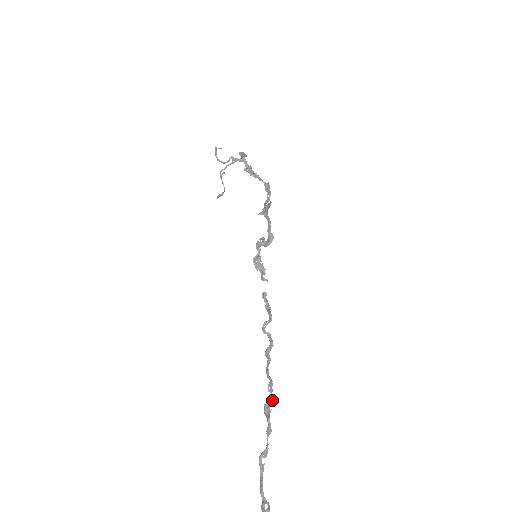
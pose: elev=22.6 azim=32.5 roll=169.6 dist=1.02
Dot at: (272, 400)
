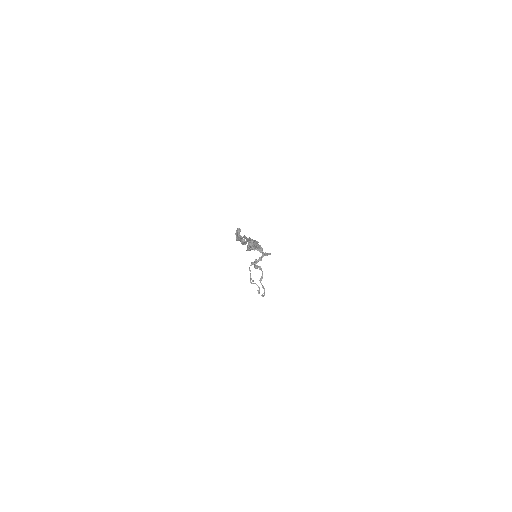
Dot at: (254, 240)
